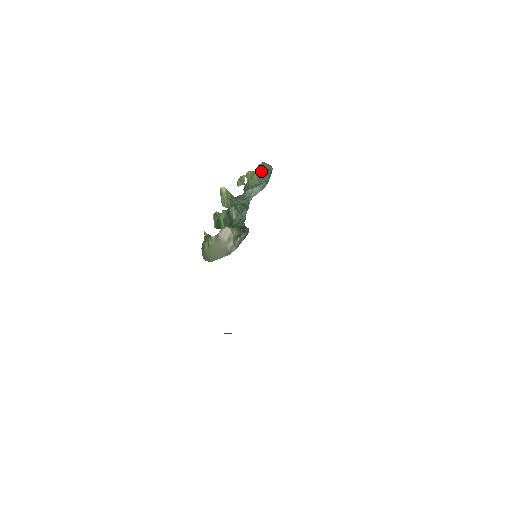
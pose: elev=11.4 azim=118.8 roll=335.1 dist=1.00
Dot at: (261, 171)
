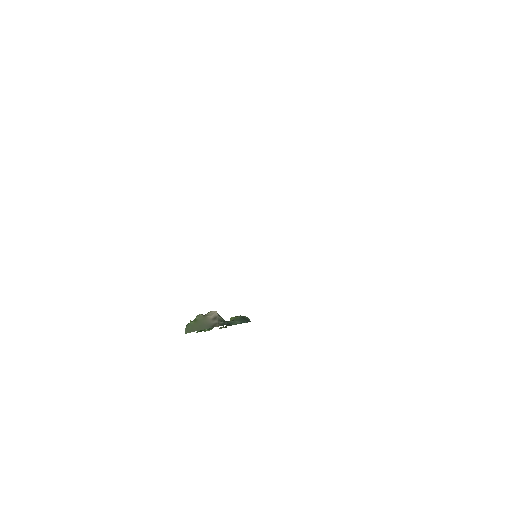
Dot at: (243, 317)
